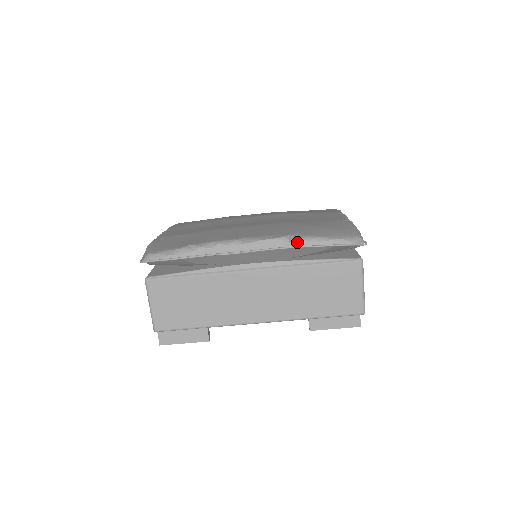
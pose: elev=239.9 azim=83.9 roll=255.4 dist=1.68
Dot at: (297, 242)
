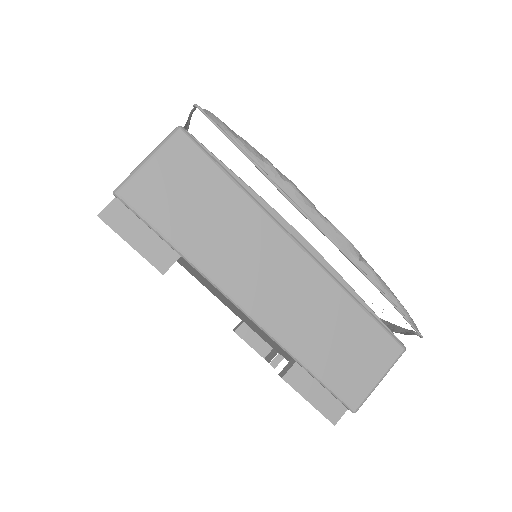
Dot at: (366, 267)
